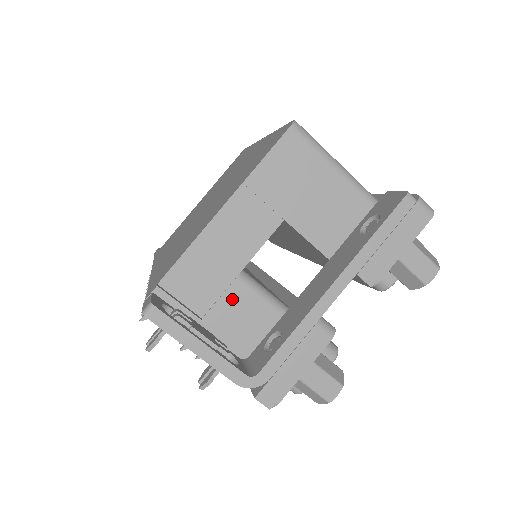
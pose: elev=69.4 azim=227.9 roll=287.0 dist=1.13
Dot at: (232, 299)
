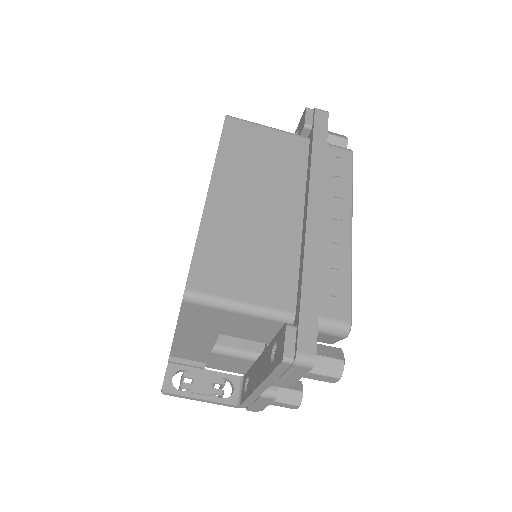
Dot at: (216, 358)
